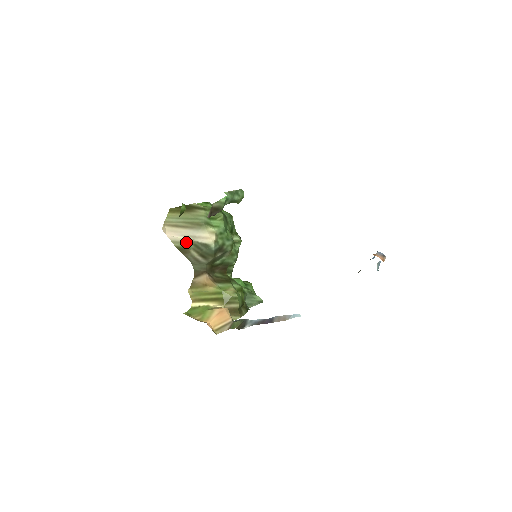
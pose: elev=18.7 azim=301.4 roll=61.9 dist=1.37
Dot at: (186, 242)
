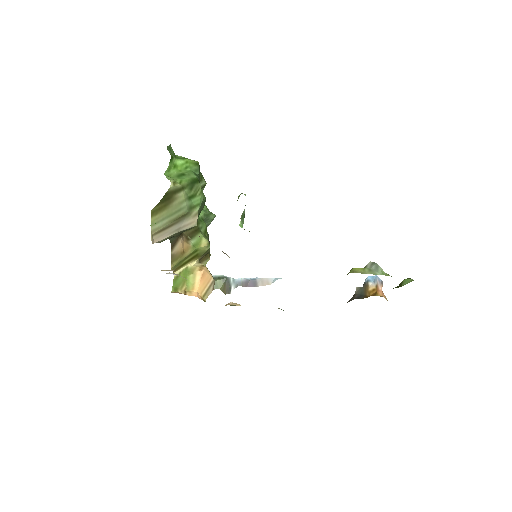
Dot at: occluded
